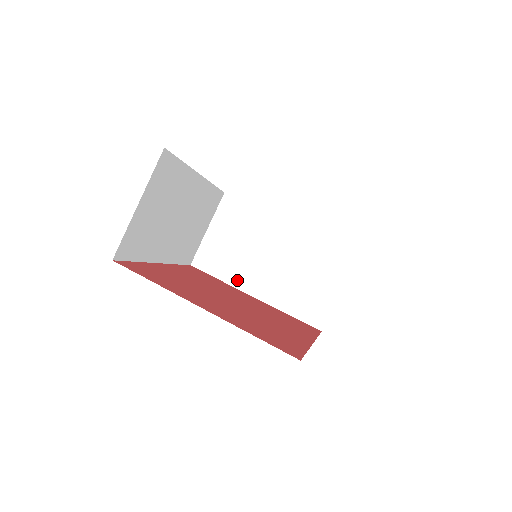
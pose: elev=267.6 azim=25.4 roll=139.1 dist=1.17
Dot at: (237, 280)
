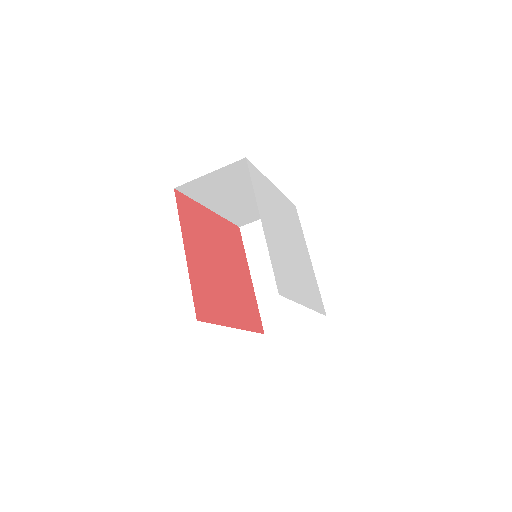
Dot at: (253, 260)
